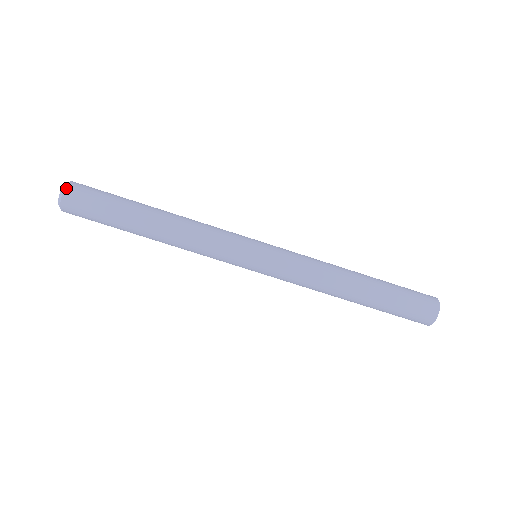
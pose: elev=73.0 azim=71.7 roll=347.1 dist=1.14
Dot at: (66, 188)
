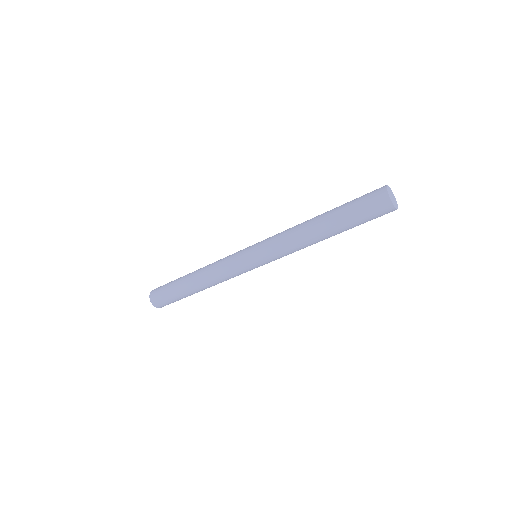
Dot at: (153, 305)
